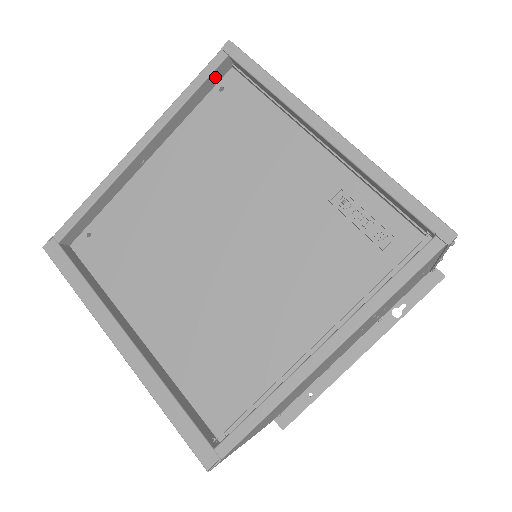
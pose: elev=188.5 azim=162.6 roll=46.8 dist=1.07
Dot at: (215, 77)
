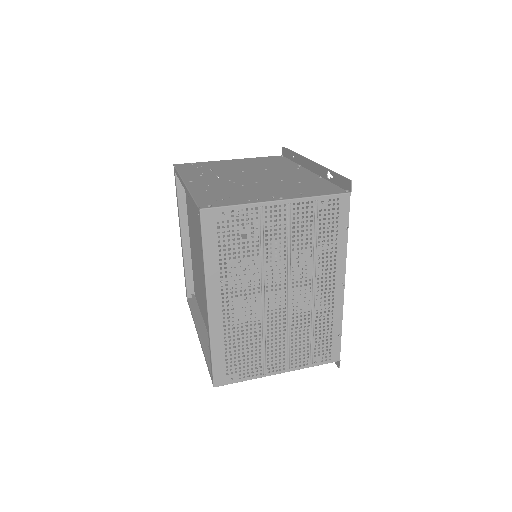
Dot at: occluded
